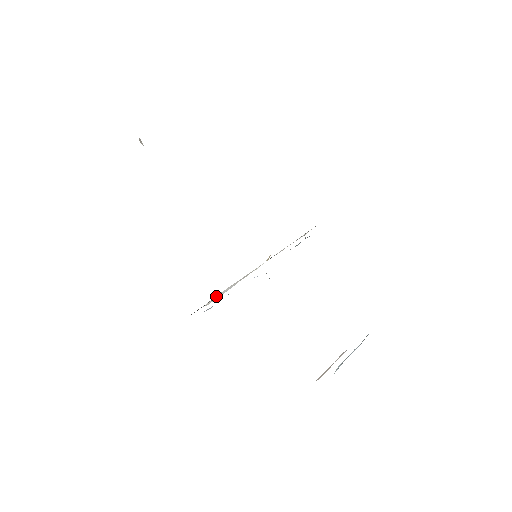
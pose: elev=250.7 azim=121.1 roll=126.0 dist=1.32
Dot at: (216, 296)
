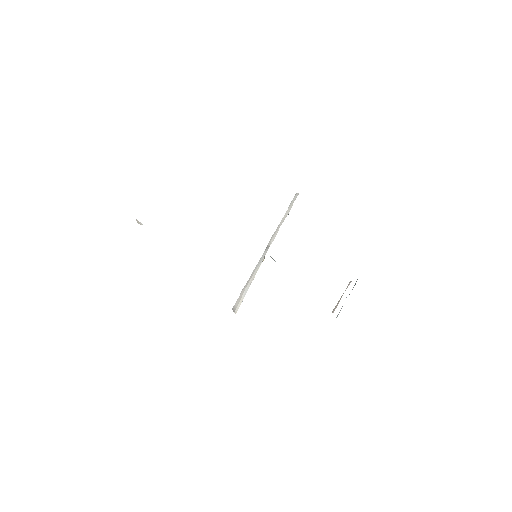
Dot at: (241, 297)
